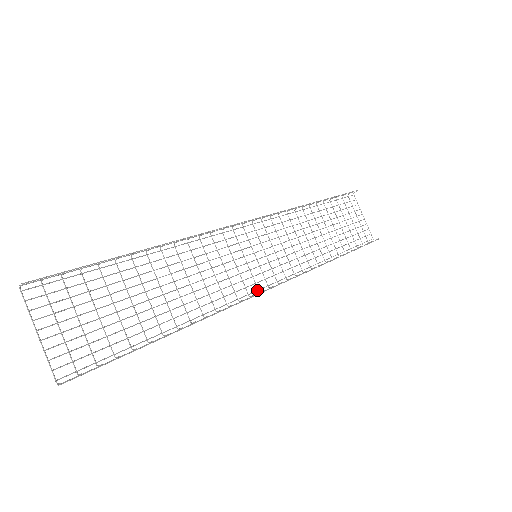
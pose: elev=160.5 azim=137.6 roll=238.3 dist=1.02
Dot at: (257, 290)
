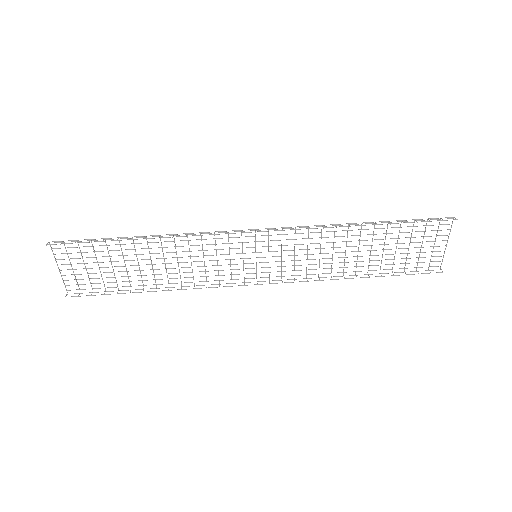
Dot at: occluded
